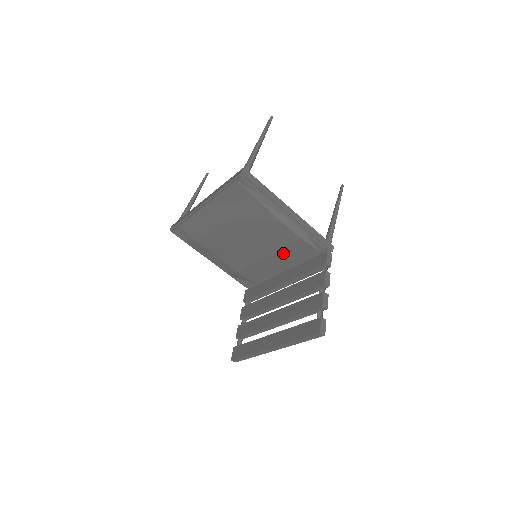
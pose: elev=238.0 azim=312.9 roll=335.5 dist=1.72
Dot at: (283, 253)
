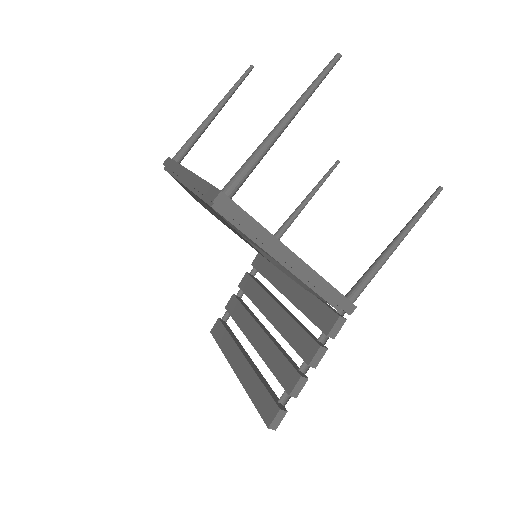
Dot at: occluded
